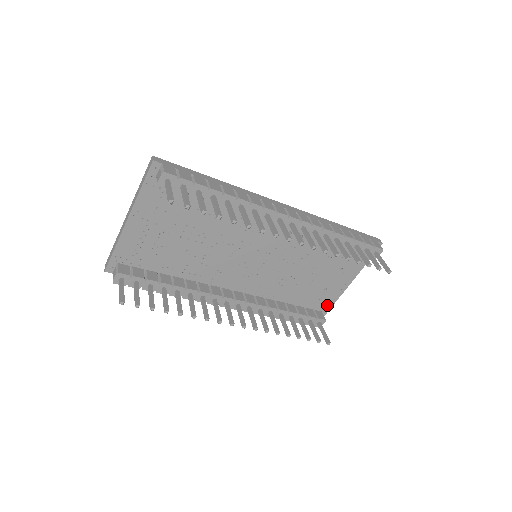
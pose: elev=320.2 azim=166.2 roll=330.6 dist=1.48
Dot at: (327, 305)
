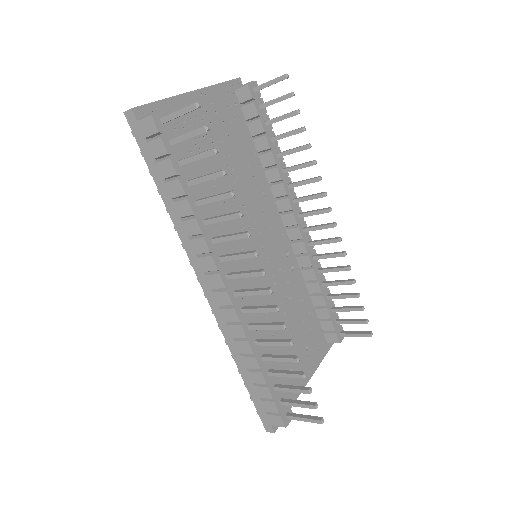
Dot at: occluded
